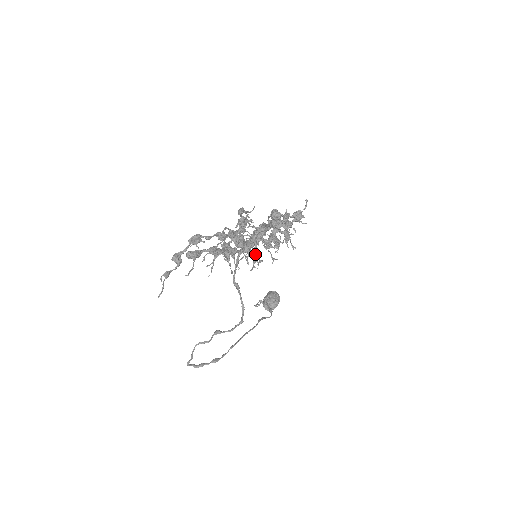
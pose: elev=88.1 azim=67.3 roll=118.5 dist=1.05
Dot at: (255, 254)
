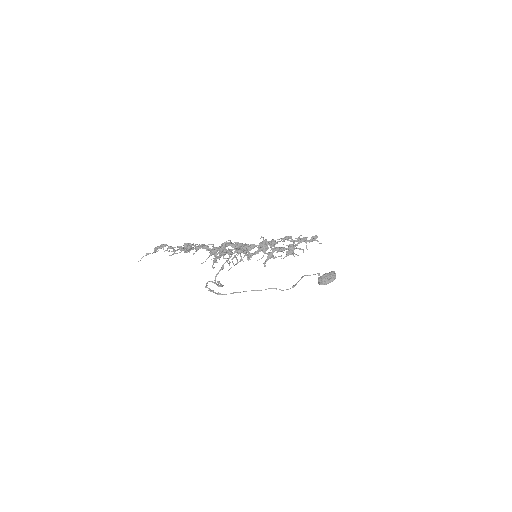
Dot at: (214, 262)
